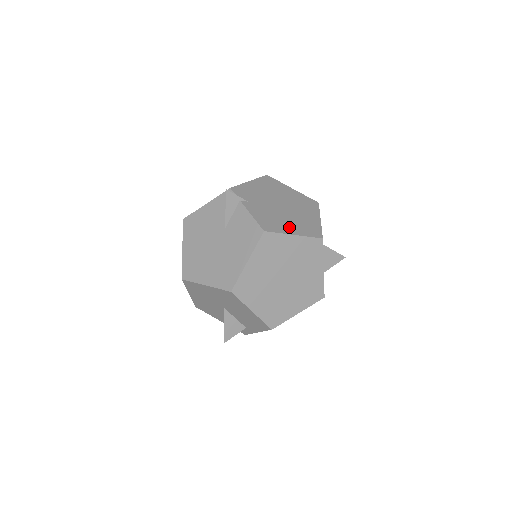
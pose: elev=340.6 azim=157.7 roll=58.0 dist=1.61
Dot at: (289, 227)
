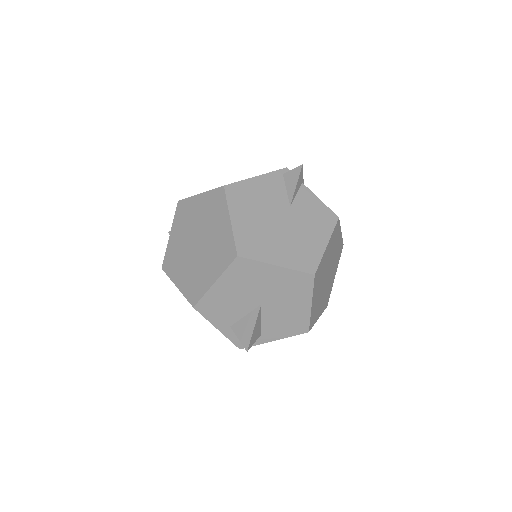
Dot at: occluded
